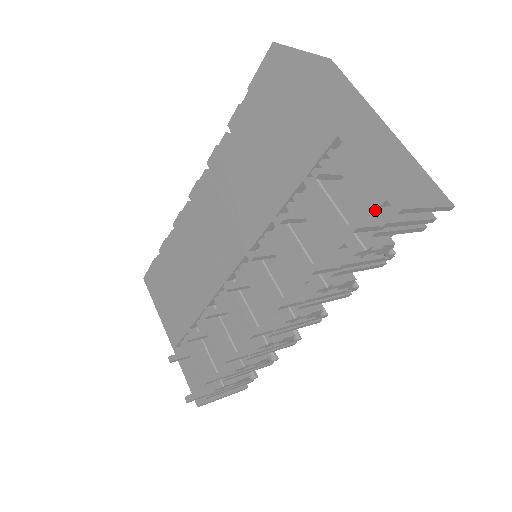
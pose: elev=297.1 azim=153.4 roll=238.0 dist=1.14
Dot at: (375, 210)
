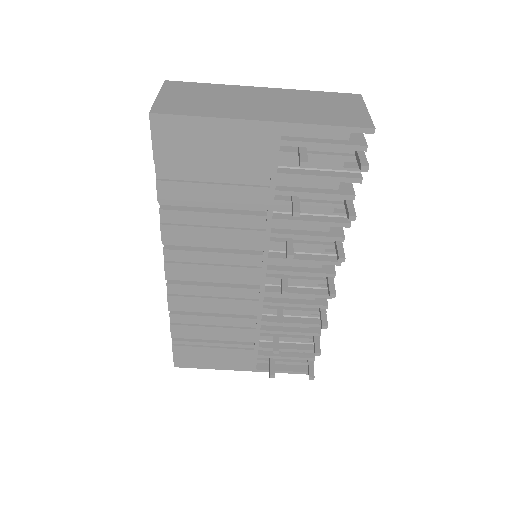
Dot at: (353, 146)
